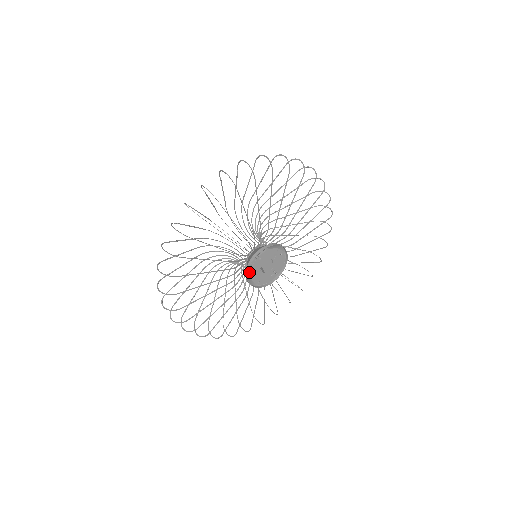
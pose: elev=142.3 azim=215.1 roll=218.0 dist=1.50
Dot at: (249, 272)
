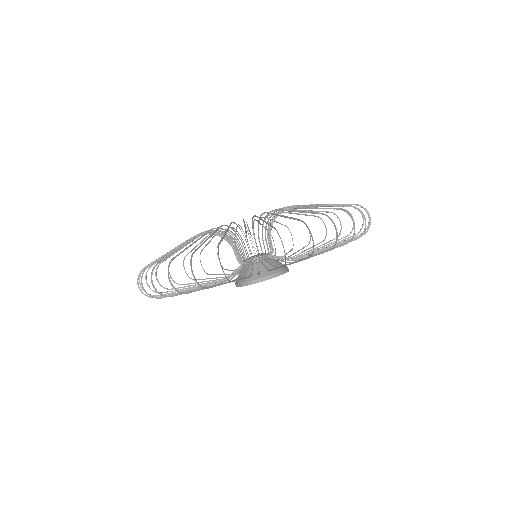
Dot at: (241, 270)
